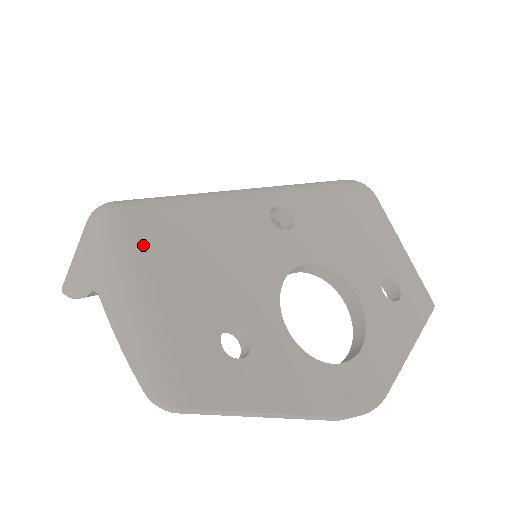
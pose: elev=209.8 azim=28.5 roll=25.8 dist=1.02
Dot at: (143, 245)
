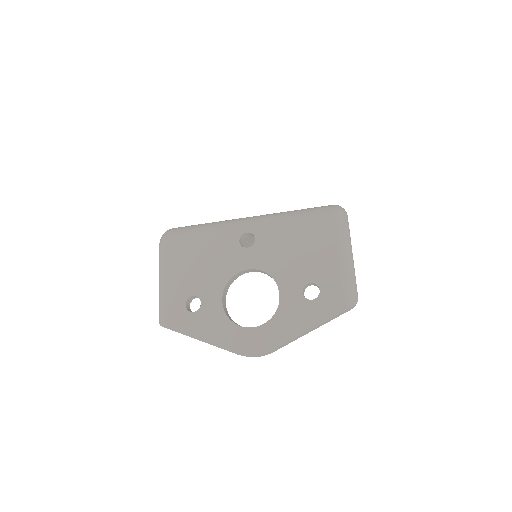
Dot at: (167, 254)
